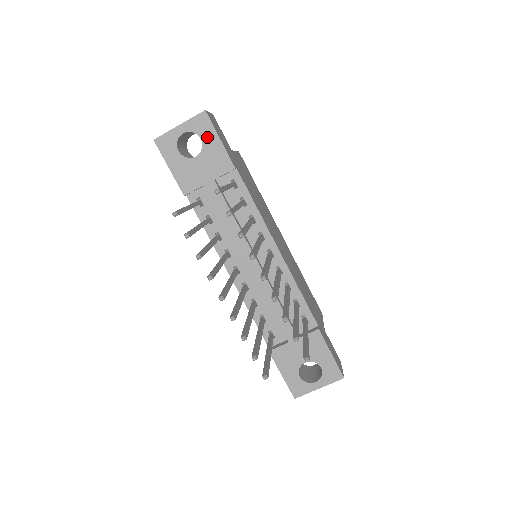
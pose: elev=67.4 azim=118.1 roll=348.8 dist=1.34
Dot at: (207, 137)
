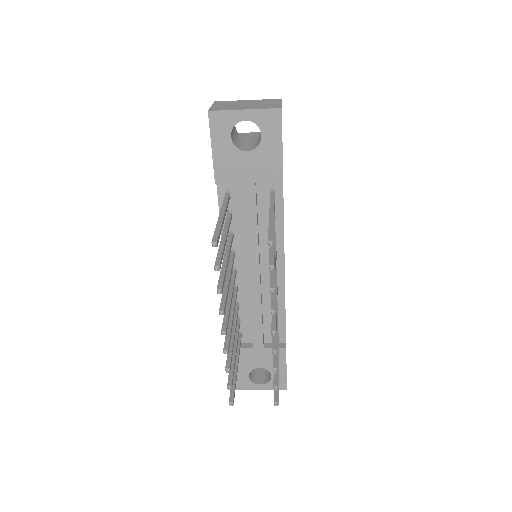
Dot at: (269, 137)
